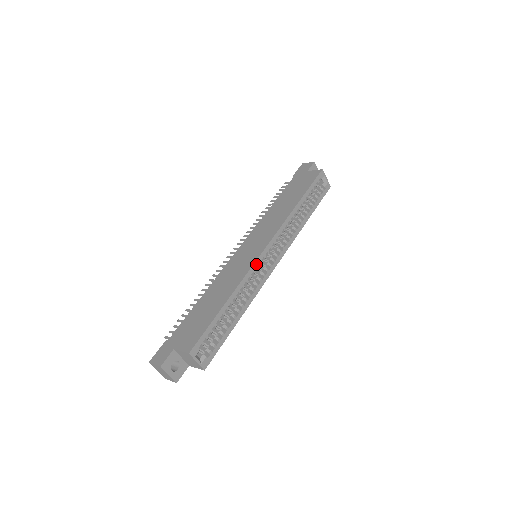
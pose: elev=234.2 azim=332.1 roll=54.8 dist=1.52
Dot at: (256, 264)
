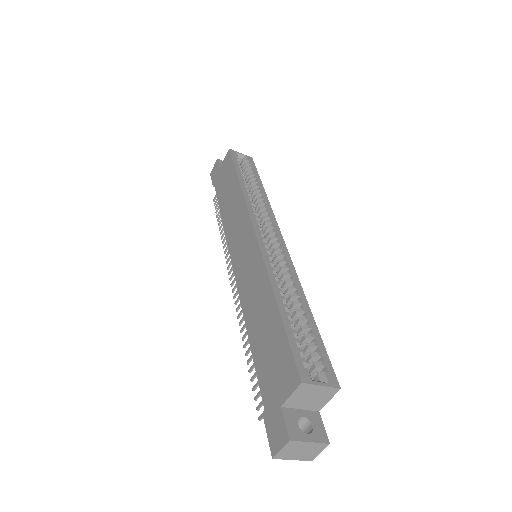
Dot at: (263, 249)
